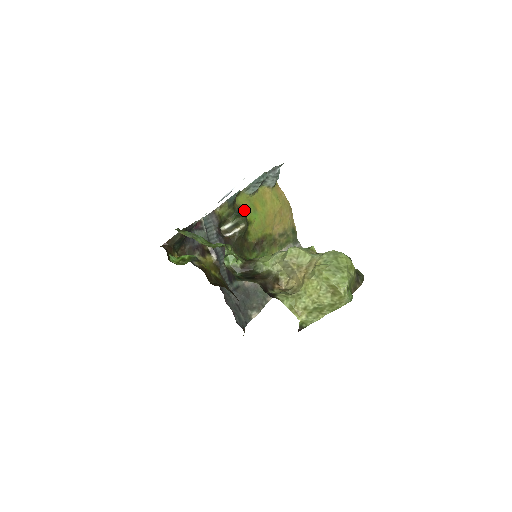
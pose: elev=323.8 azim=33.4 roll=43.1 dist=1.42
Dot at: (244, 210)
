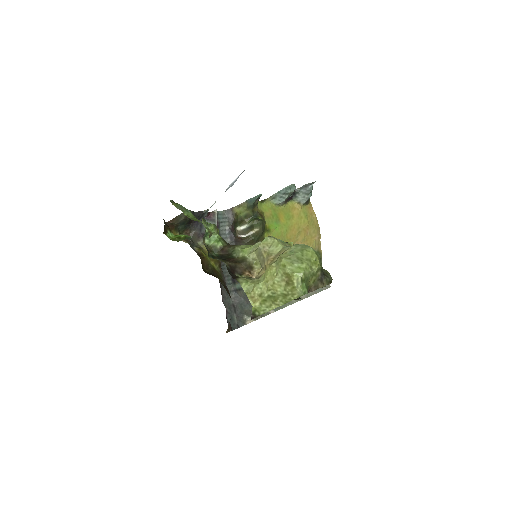
Dot at: (265, 217)
